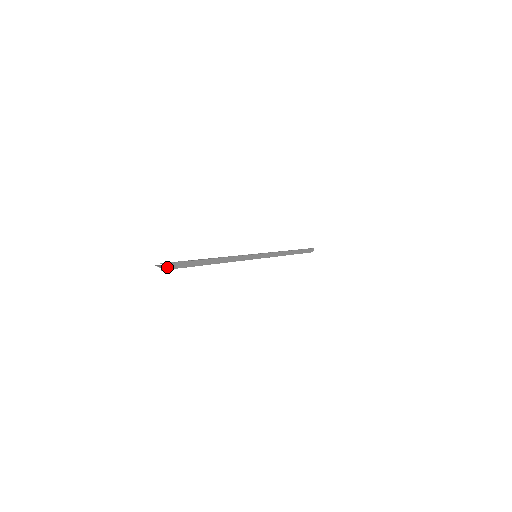
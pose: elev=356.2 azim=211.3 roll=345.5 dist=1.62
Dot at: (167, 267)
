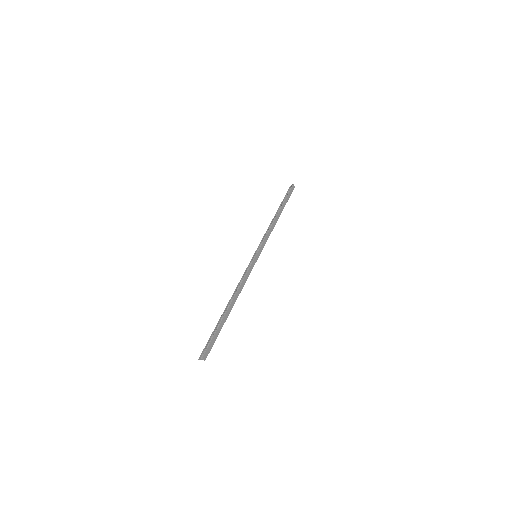
Dot at: (206, 354)
